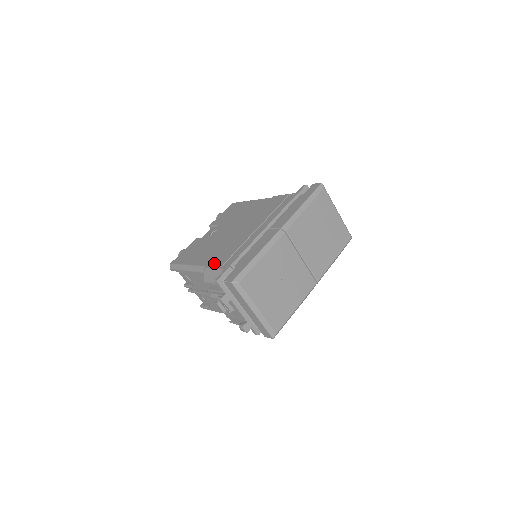
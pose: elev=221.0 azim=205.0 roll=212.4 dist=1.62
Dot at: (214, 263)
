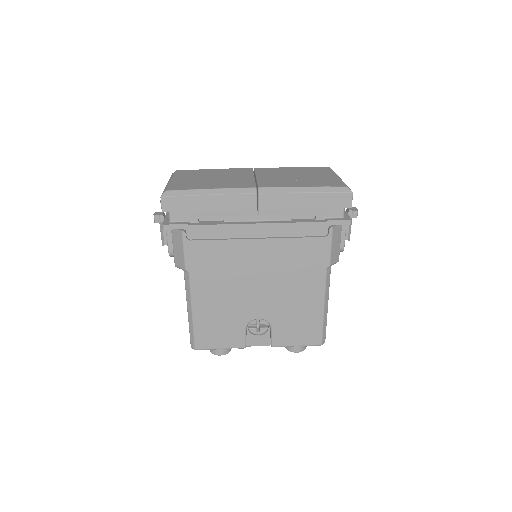
Dot at: occluded
